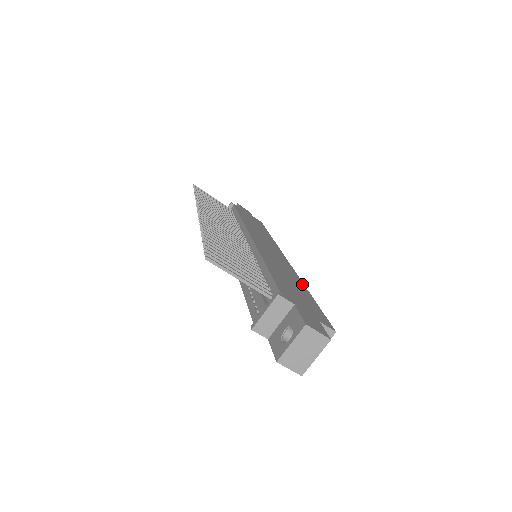
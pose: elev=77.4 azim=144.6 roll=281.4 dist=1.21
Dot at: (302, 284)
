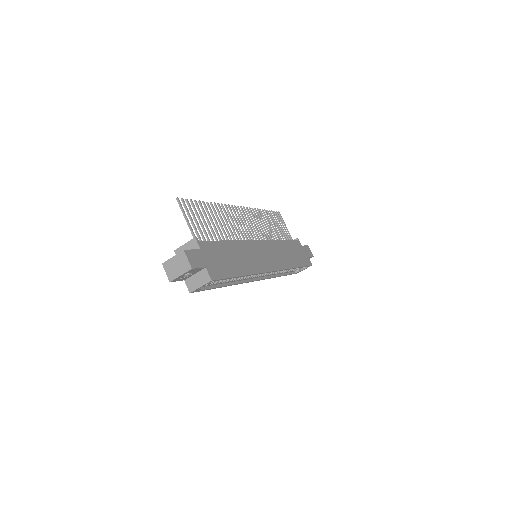
Dot at: (248, 272)
